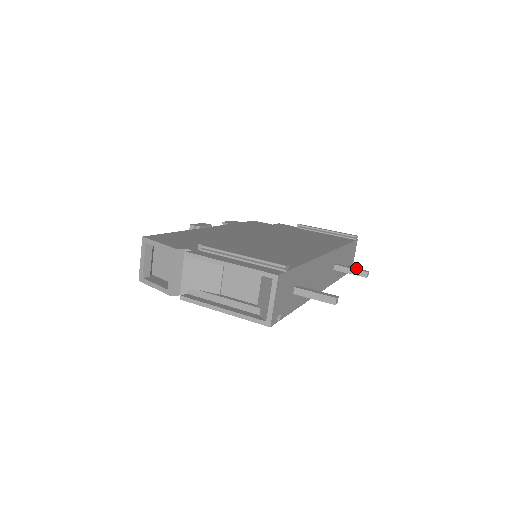
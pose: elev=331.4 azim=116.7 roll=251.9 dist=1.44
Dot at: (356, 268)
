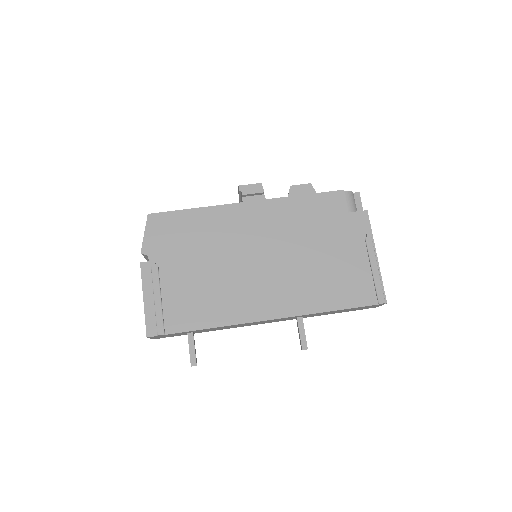
Dot at: (305, 337)
